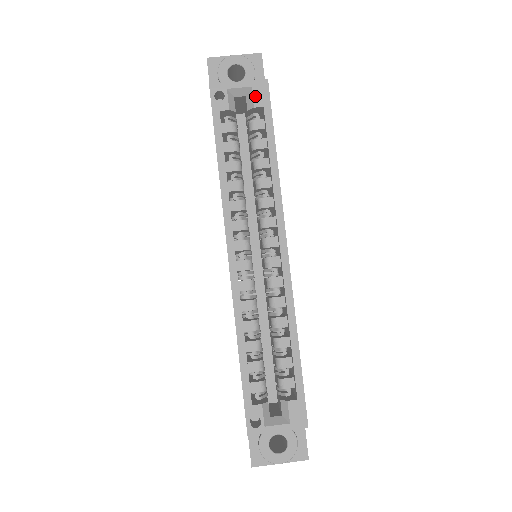
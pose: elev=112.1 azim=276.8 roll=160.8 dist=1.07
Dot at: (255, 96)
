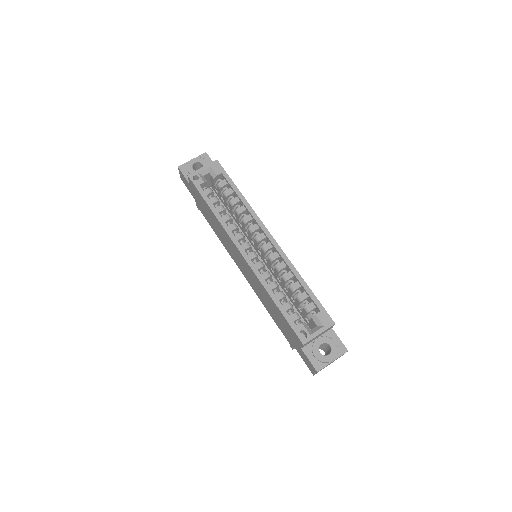
Dot at: (214, 170)
